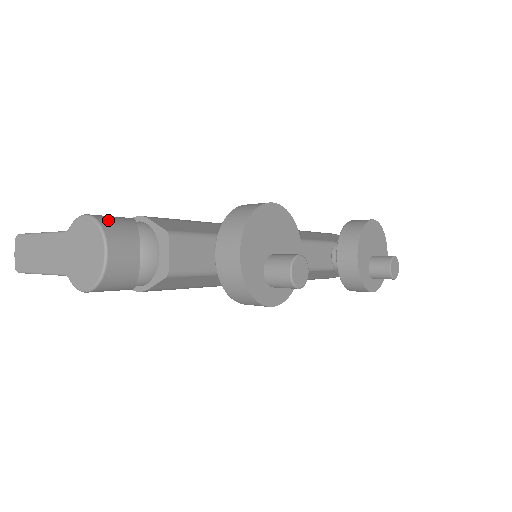
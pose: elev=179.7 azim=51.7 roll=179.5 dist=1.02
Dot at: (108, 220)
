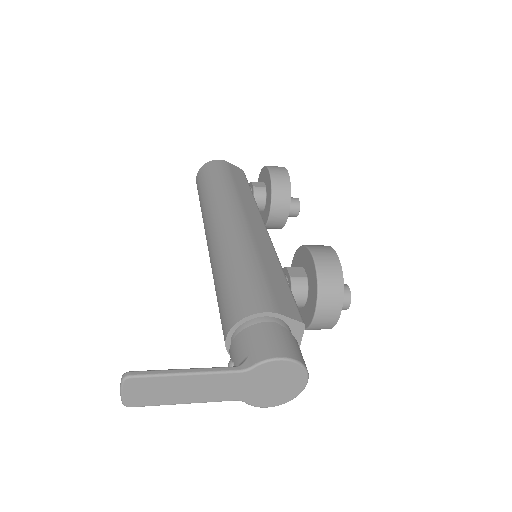
Dot at: (295, 352)
